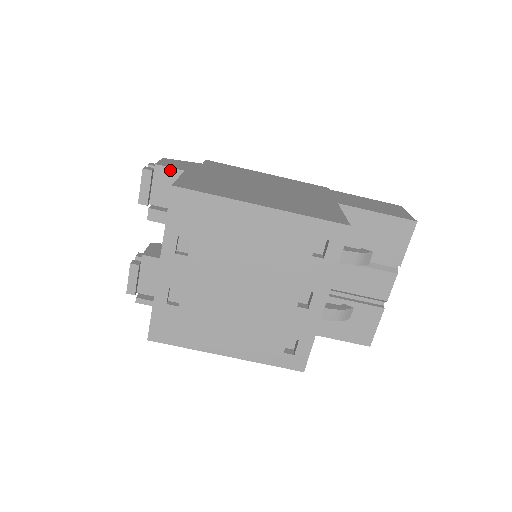
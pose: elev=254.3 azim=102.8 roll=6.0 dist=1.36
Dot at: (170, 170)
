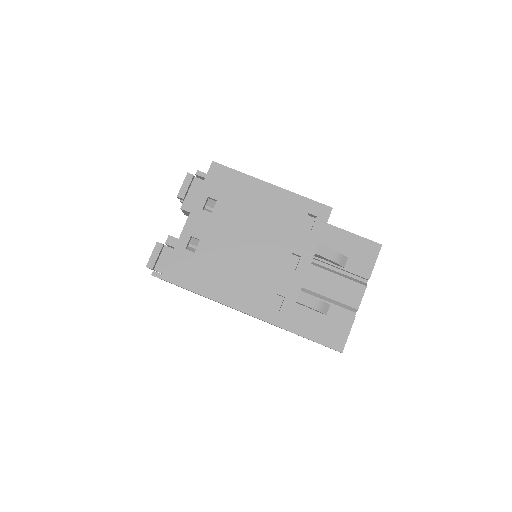
Dot at: occluded
